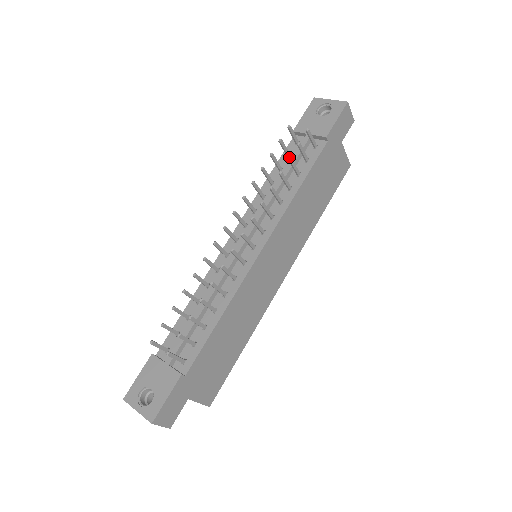
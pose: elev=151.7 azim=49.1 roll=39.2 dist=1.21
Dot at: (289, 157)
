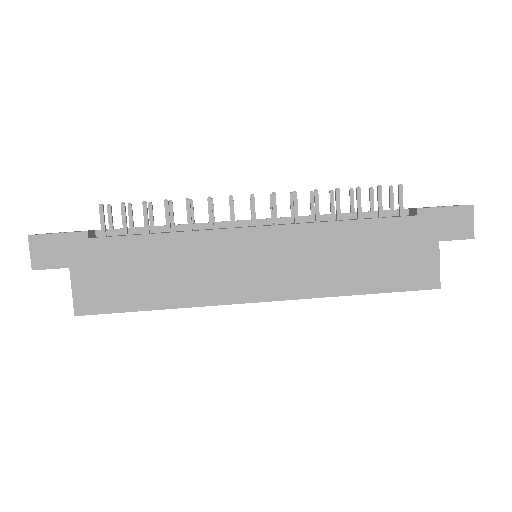
Dot at: occluded
